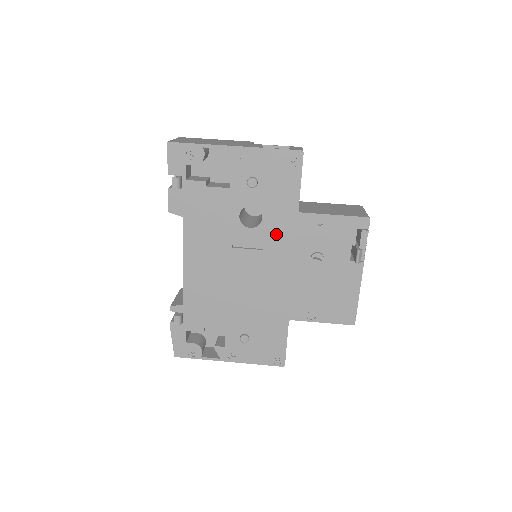
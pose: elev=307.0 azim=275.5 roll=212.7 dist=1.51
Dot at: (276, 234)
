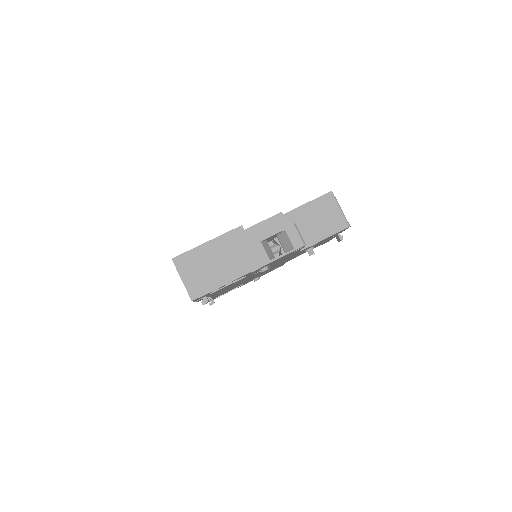
Dot at: occluded
